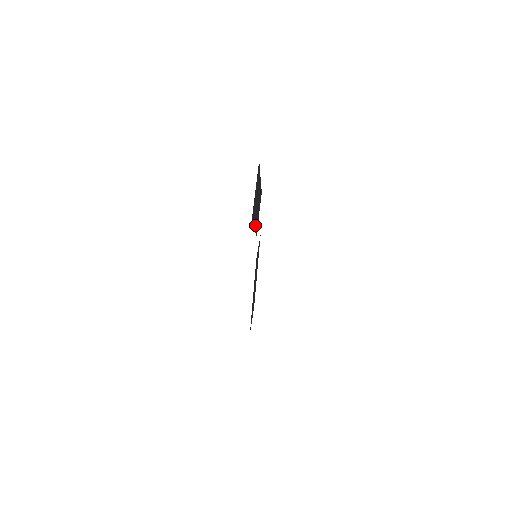
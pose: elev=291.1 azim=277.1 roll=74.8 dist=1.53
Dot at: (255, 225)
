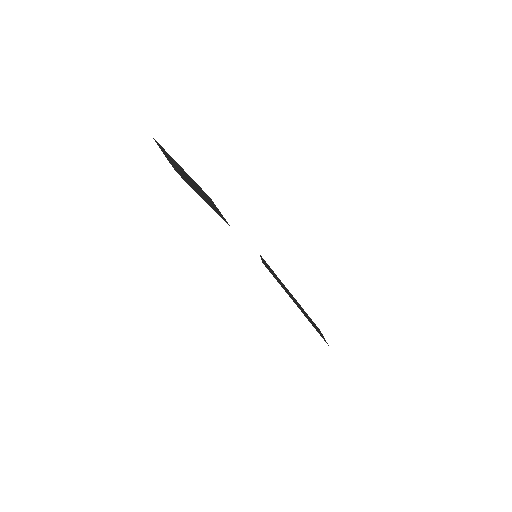
Dot at: (209, 205)
